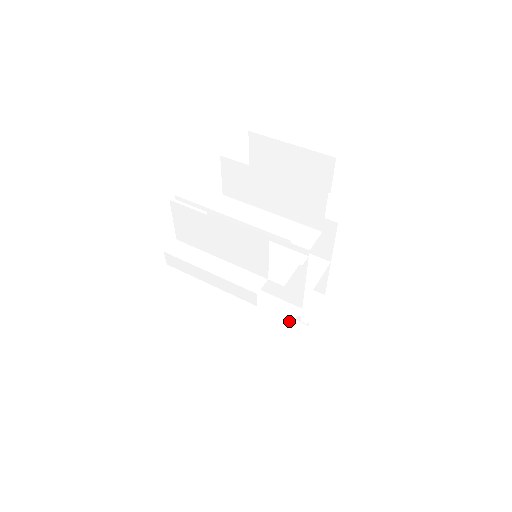
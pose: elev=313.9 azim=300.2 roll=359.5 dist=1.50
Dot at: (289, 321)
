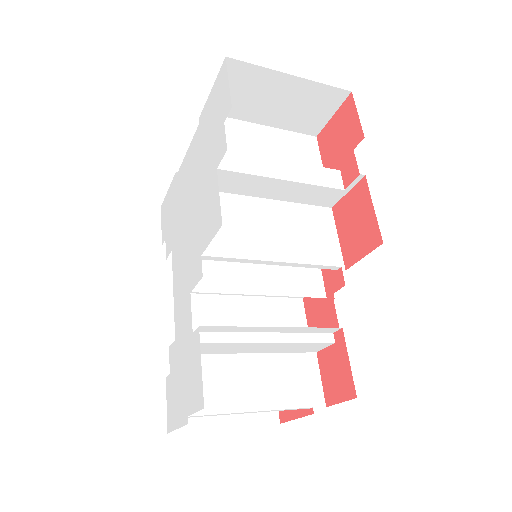
Dot at: (356, 259)
